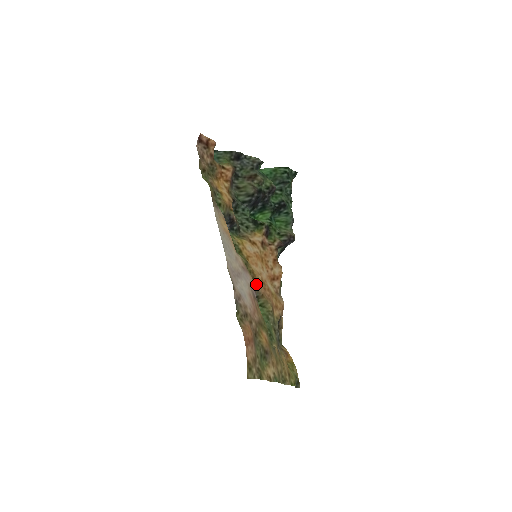
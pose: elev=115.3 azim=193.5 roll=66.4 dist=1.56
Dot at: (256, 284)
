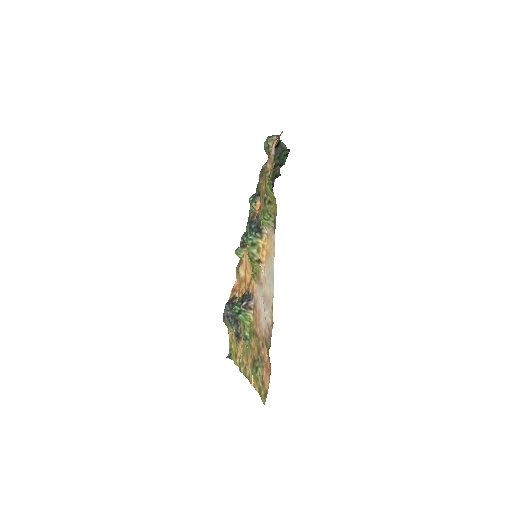
Dot at: (250, 285)
